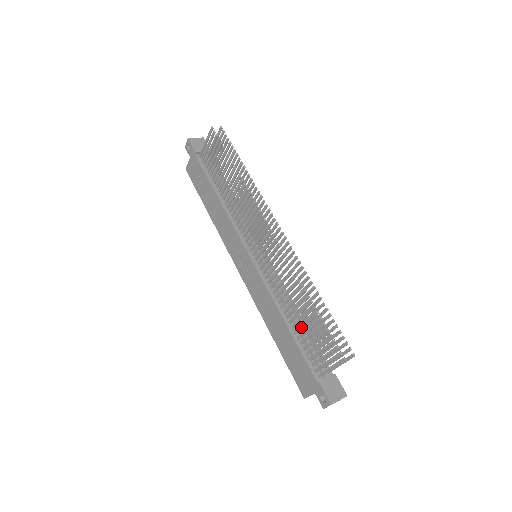
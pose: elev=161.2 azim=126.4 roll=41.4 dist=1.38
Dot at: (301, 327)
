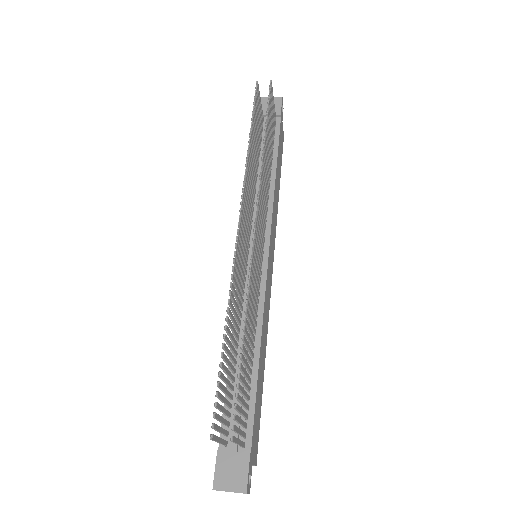
Dot at: (230, 366)
